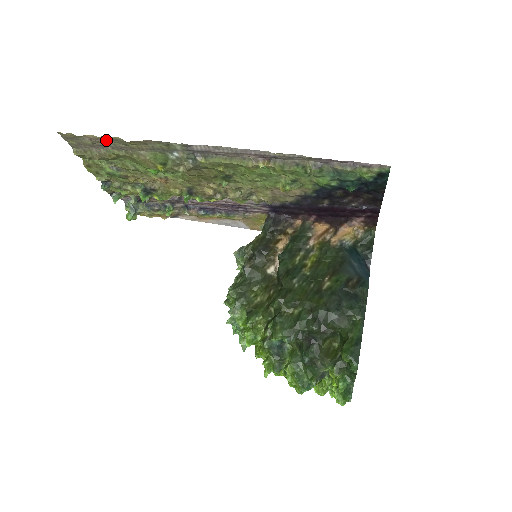
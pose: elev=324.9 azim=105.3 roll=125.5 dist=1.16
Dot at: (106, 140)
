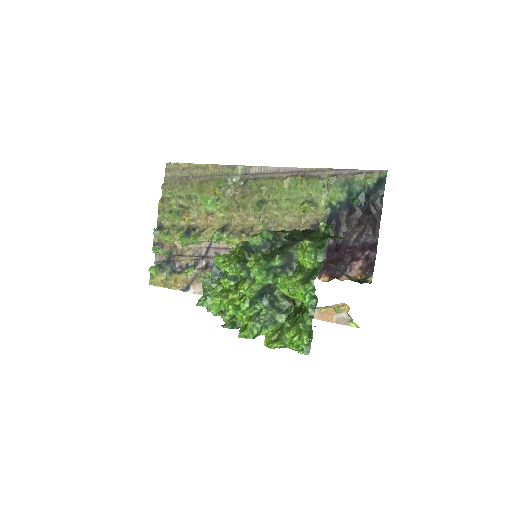
Dot at: (194, 169)
